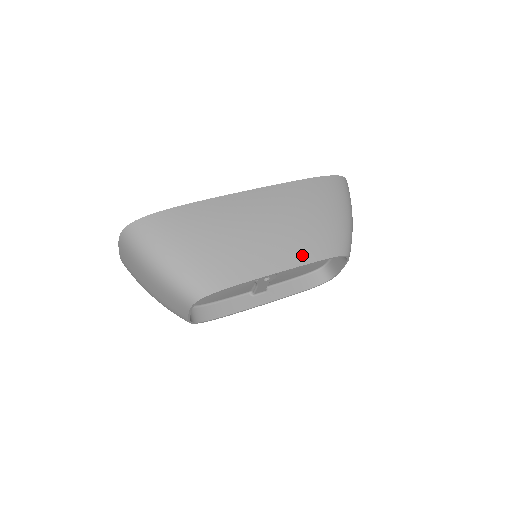
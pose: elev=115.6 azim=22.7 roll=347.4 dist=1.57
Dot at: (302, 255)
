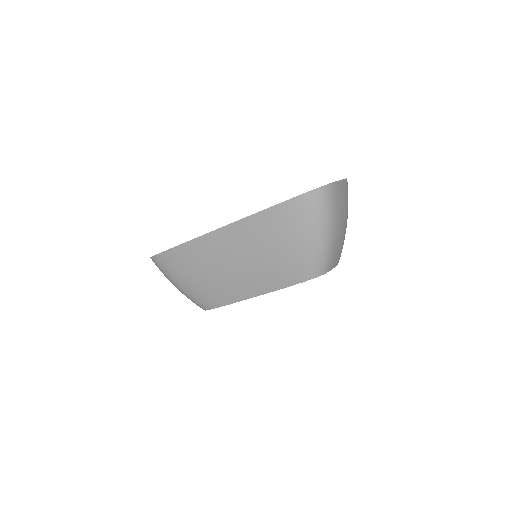
Dot at: (269, 285)
